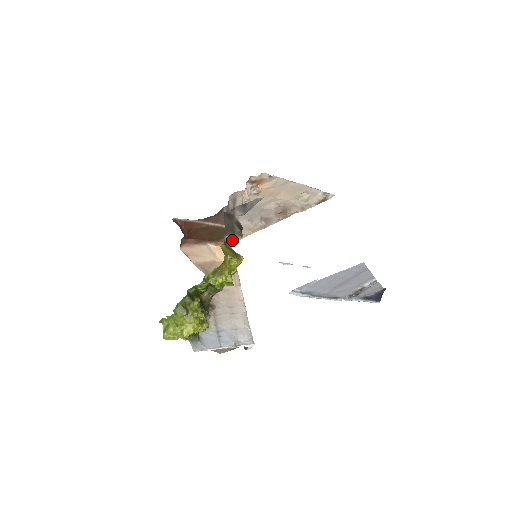
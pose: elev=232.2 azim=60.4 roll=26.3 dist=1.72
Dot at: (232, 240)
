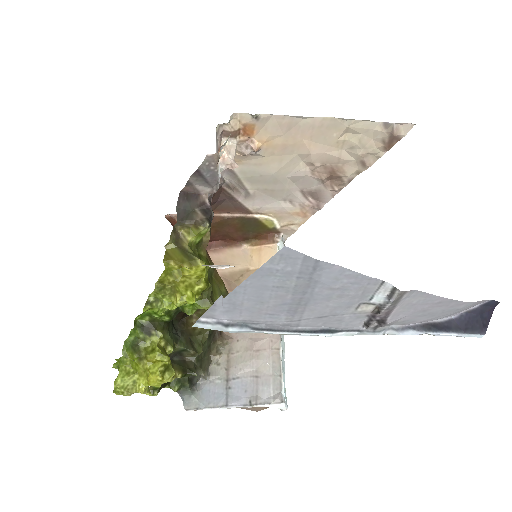
Dot at: (192, 234)
